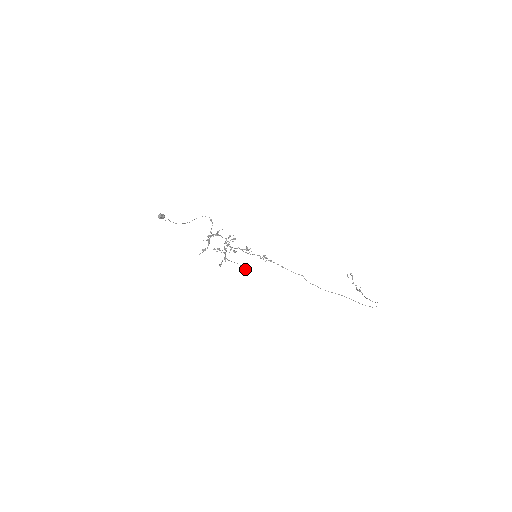
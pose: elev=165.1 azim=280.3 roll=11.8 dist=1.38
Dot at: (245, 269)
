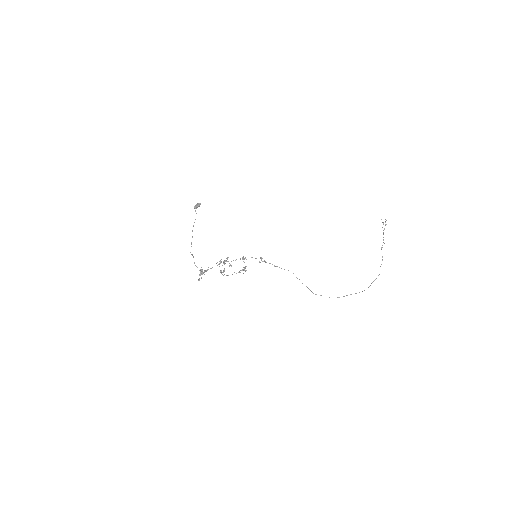
Dot at: occluded
